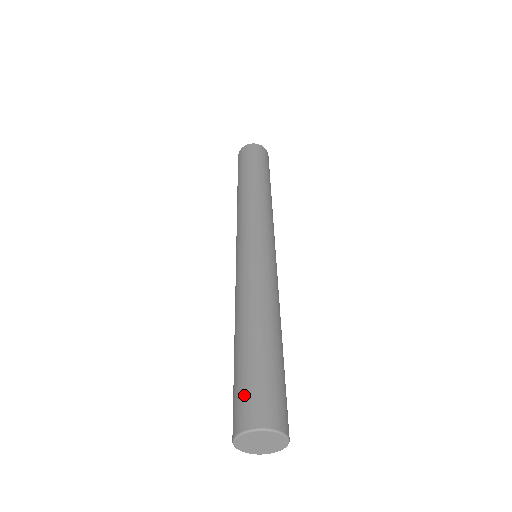
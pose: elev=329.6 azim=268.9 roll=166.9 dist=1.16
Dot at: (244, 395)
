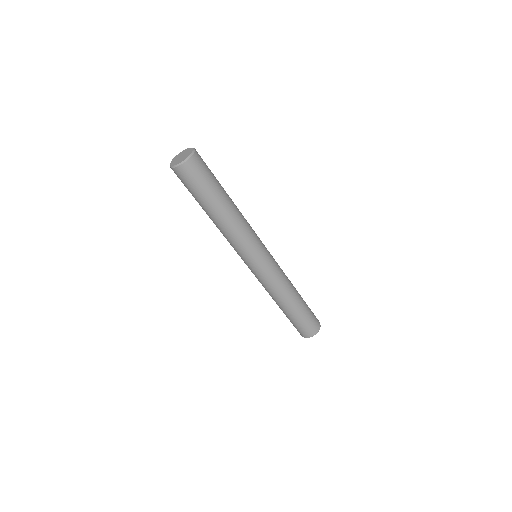
Dot at: (304, 328)
